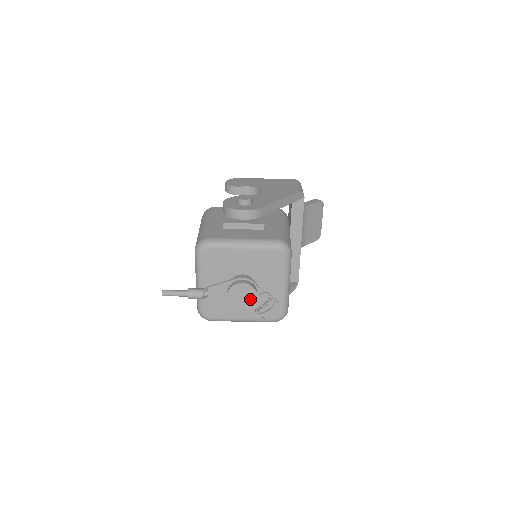
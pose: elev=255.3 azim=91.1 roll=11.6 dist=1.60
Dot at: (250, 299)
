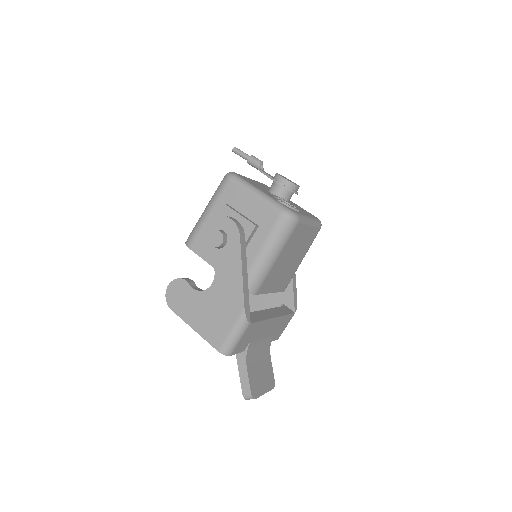
Dot at: occluded
